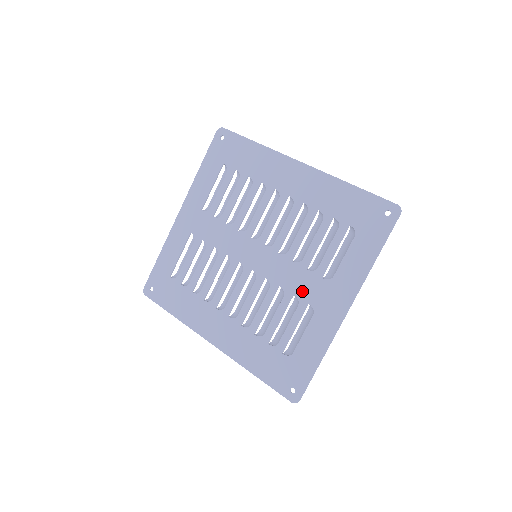
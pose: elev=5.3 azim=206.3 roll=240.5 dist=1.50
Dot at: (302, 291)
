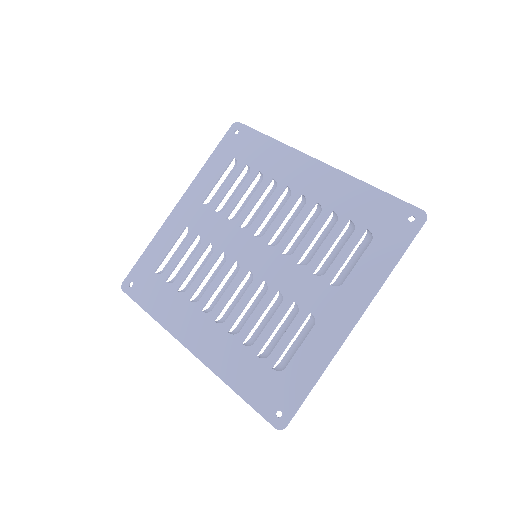
Dot at: (304, 297)
